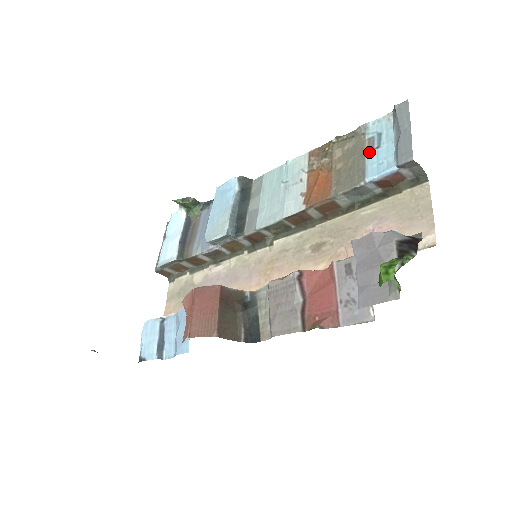
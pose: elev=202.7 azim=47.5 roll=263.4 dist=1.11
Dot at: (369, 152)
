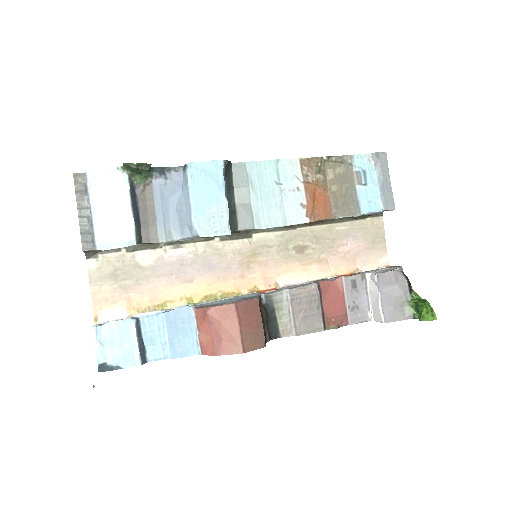
Dot at: (359, 186)
